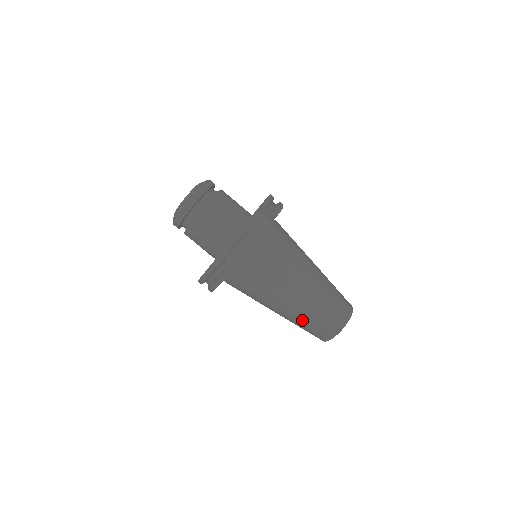
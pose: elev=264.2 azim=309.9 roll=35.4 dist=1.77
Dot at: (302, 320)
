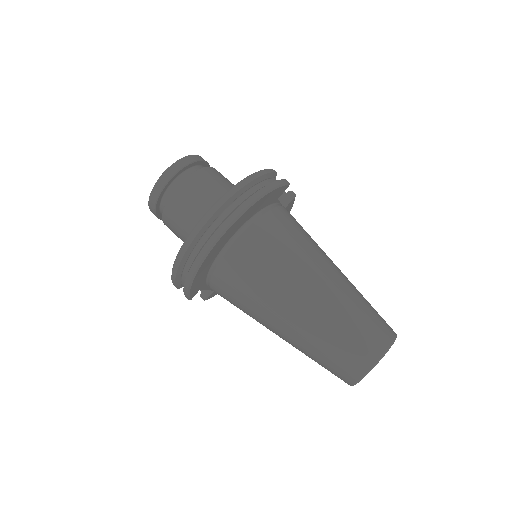
Dot at: (339, 317)
